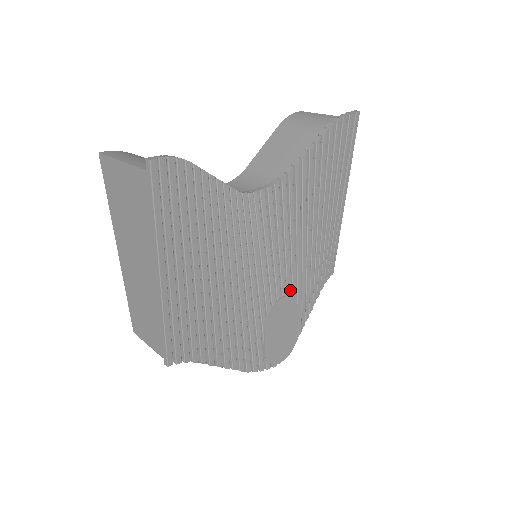
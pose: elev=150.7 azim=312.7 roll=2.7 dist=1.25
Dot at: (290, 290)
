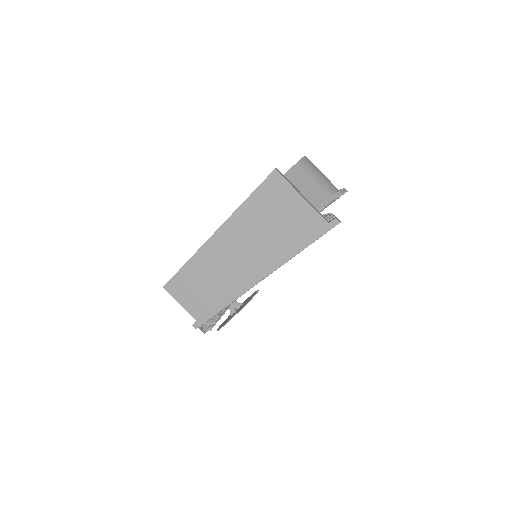
Dot at: occluded
